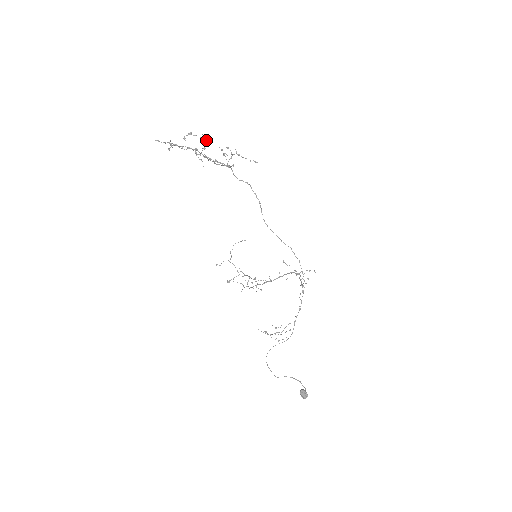
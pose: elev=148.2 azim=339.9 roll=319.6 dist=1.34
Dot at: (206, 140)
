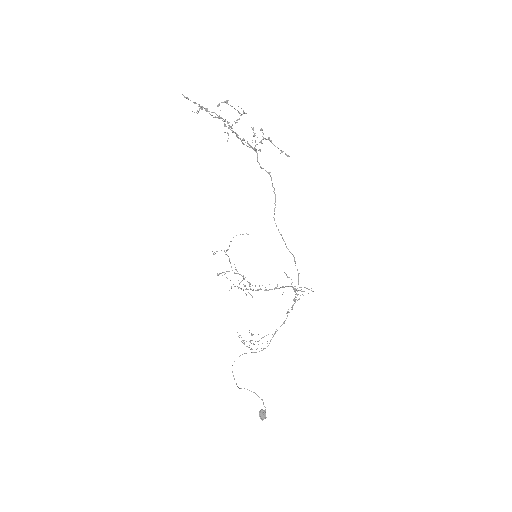
Dot at: (241, 114)
